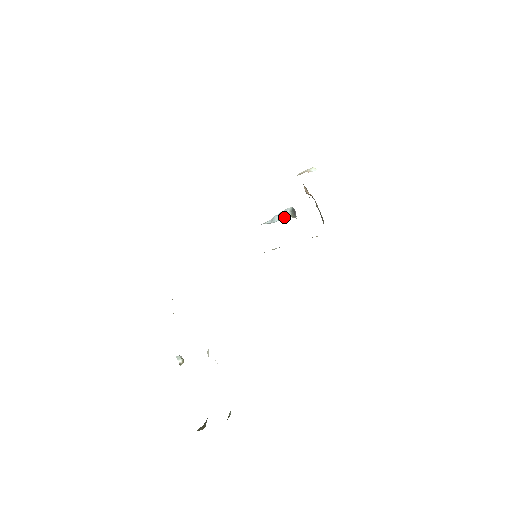
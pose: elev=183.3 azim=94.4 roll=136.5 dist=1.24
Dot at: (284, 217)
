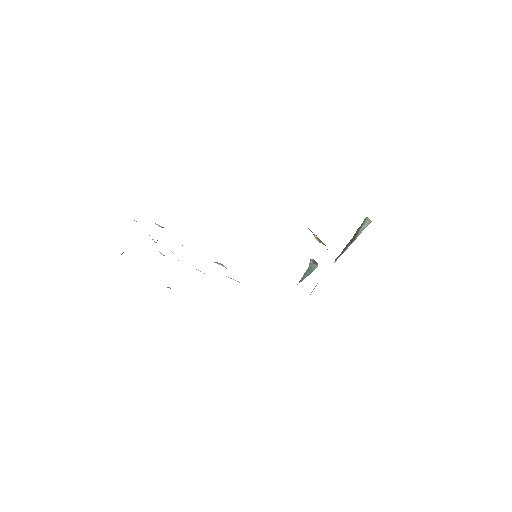
Dot at: occluded
